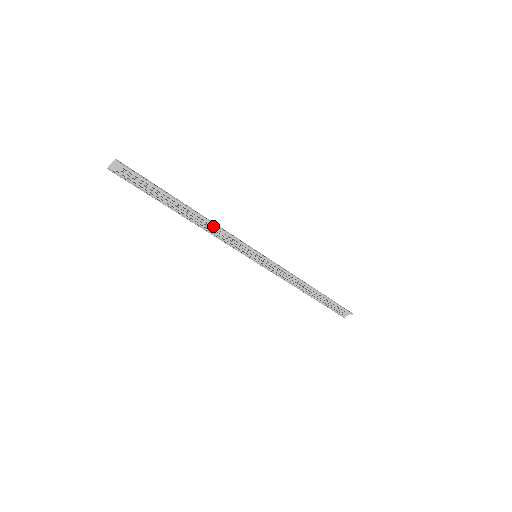
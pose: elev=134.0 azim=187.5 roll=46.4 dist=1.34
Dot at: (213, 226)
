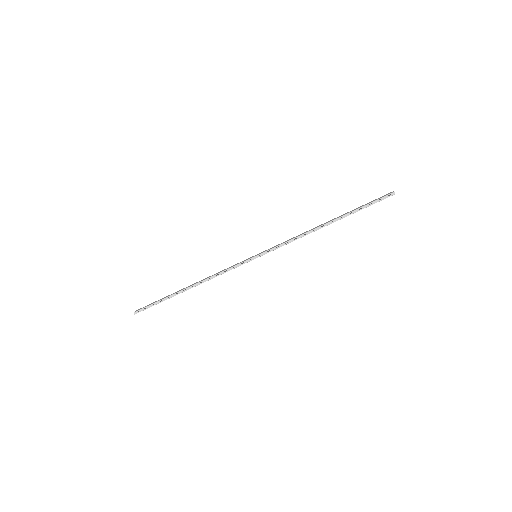
Dot at: (210, 276)
